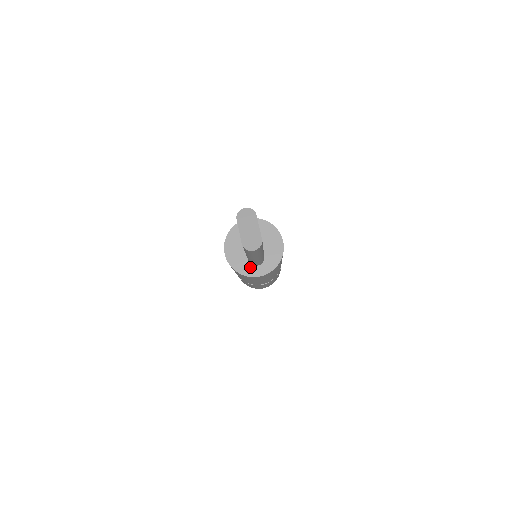
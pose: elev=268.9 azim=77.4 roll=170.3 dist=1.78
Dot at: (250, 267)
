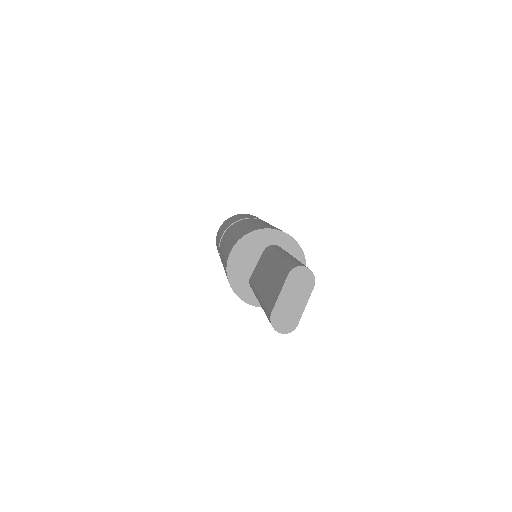
Dot at: (246, 286)
